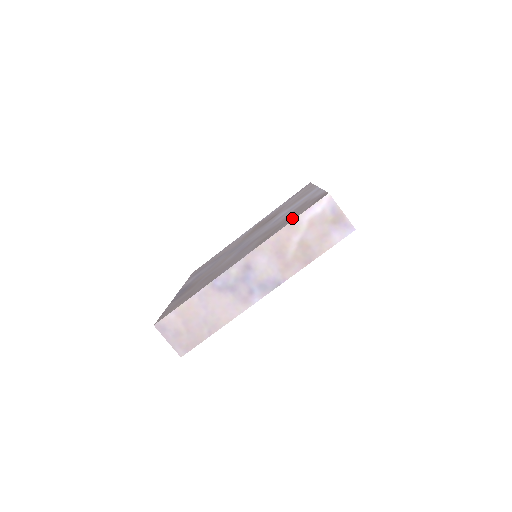
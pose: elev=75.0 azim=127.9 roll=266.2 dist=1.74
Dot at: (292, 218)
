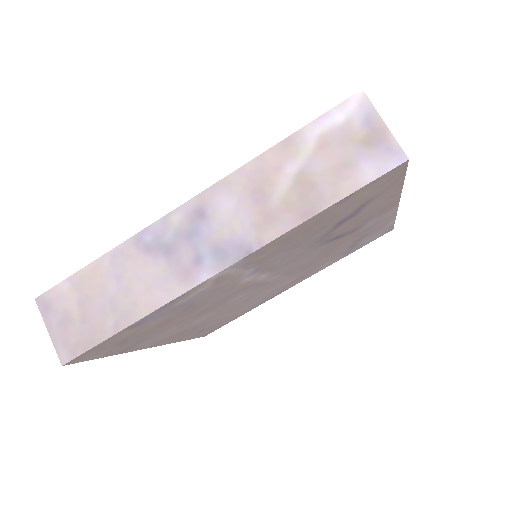
Dot at: occluded
